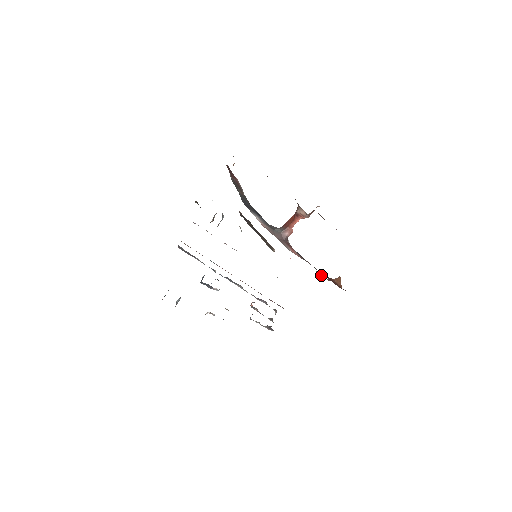
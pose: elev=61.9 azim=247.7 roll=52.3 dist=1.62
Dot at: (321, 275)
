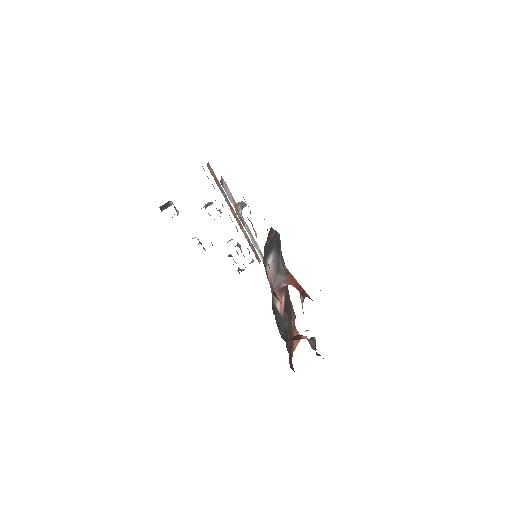
Dot at: (293, 311)
